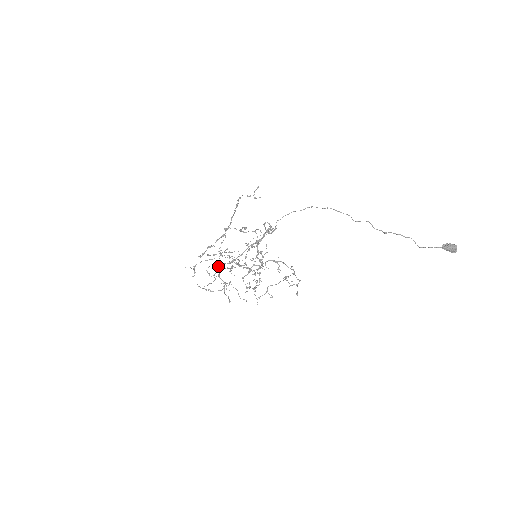
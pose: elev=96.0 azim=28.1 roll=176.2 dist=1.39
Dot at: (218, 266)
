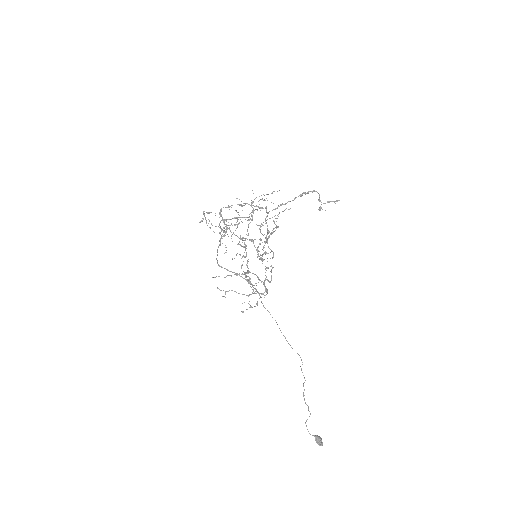
Dot at: (221, 237)
